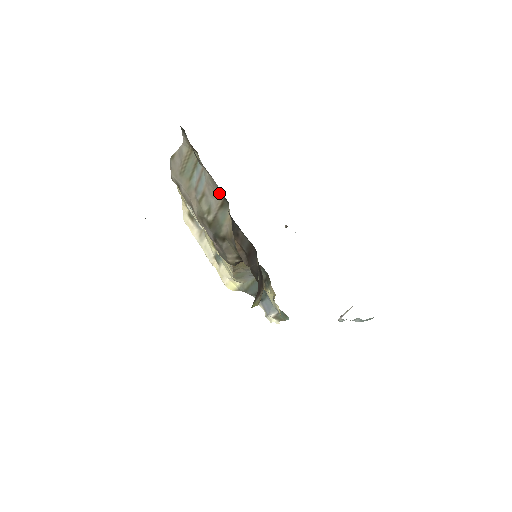
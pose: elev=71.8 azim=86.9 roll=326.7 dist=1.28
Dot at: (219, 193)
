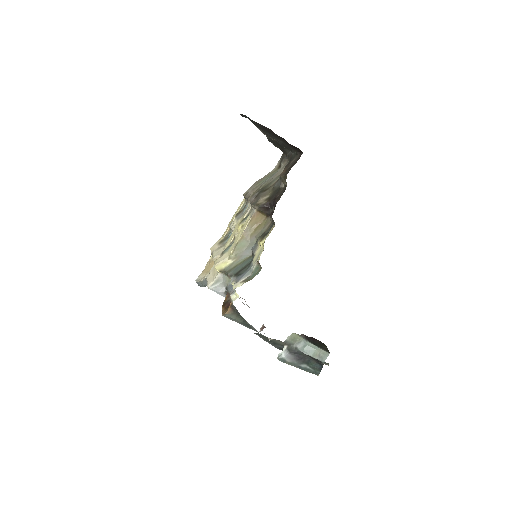
Dot at: occluded
